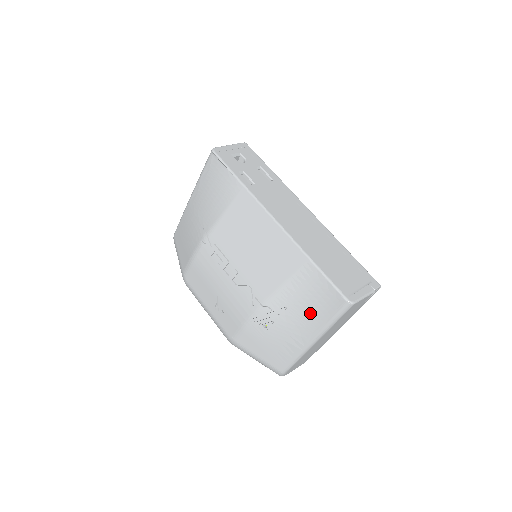
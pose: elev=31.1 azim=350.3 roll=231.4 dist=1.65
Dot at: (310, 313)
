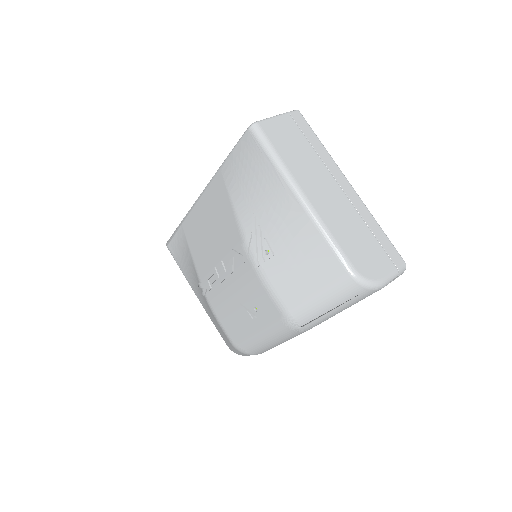
Dot at: (262, 184)
